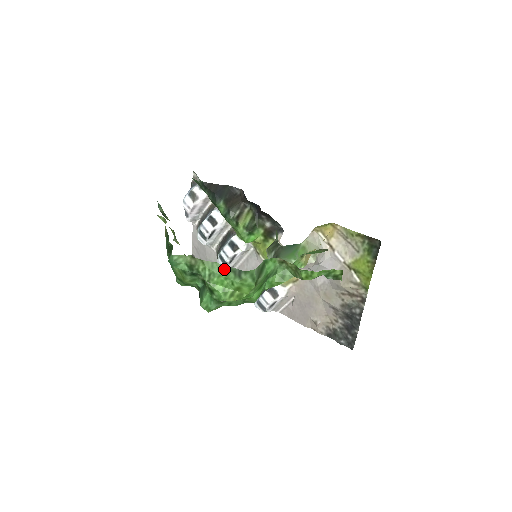
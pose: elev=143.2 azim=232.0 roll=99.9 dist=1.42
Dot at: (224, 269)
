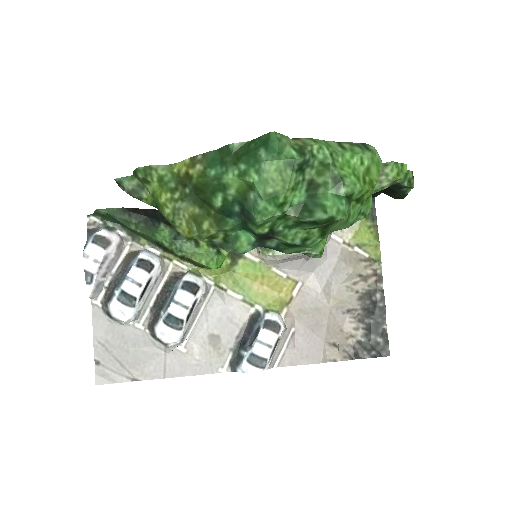
Dot at: (343, 145)
